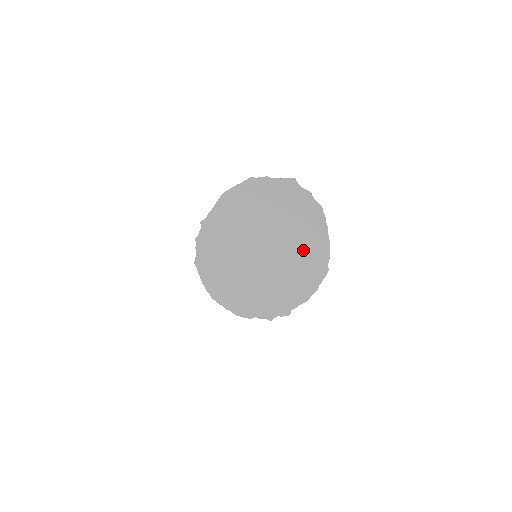
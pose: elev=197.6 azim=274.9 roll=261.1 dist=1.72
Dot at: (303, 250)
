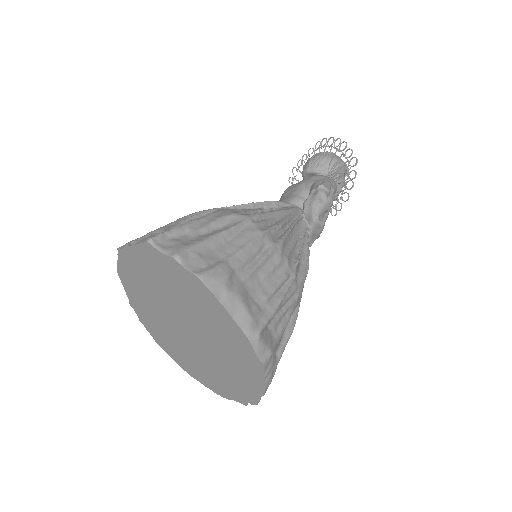
Dot at: (221, 337)
